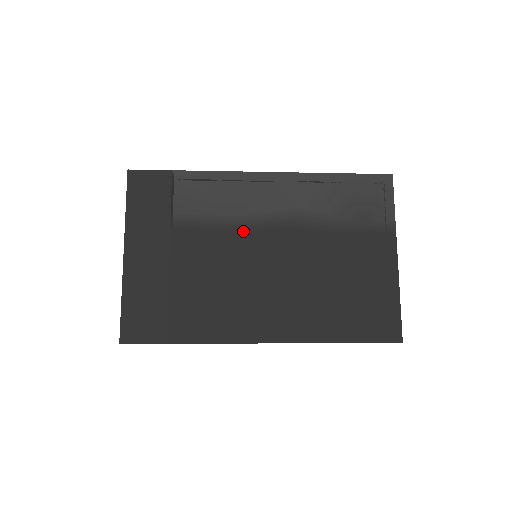
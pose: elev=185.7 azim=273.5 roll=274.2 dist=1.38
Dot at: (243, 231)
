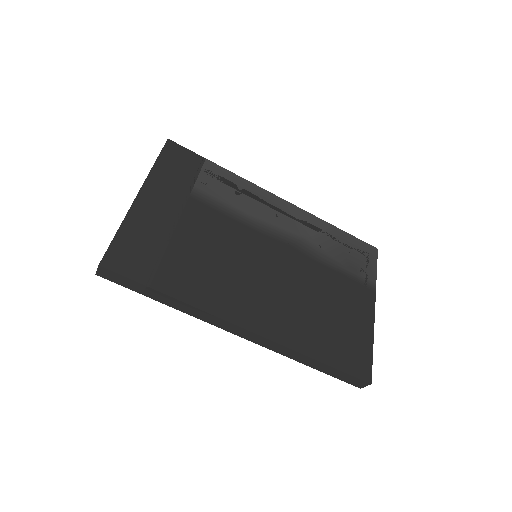
Dot at: (252, 229)
